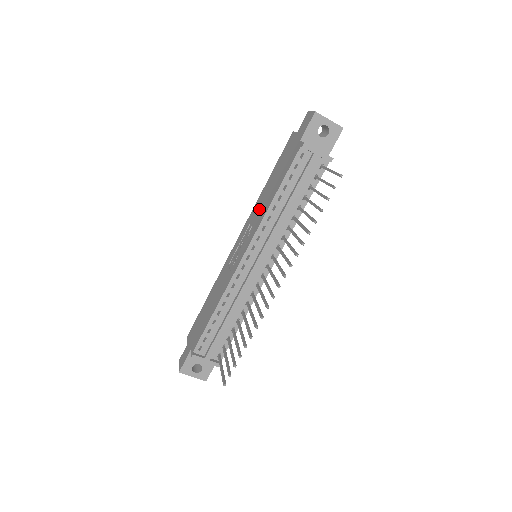
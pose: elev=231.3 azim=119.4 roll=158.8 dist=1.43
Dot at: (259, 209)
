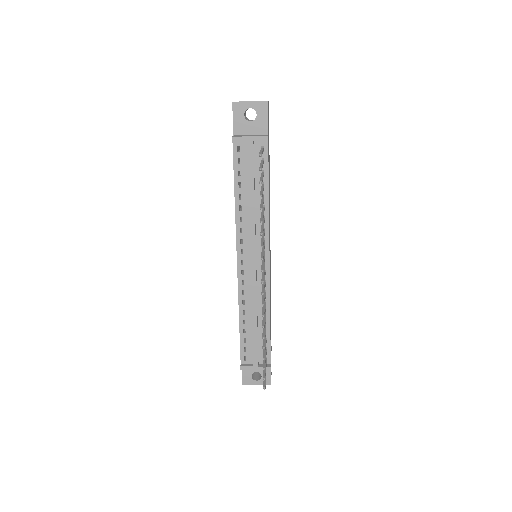
Dot at: occluded
